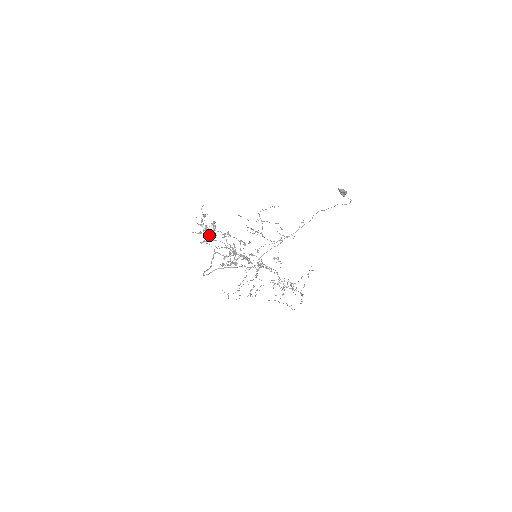
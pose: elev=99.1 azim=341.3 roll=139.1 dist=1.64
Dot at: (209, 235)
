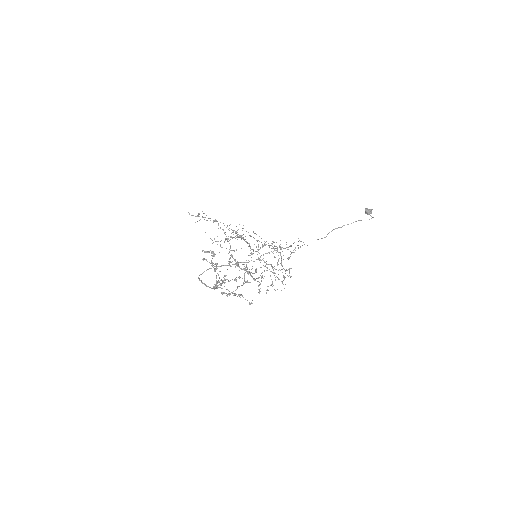
Dot at: (215, 270)
